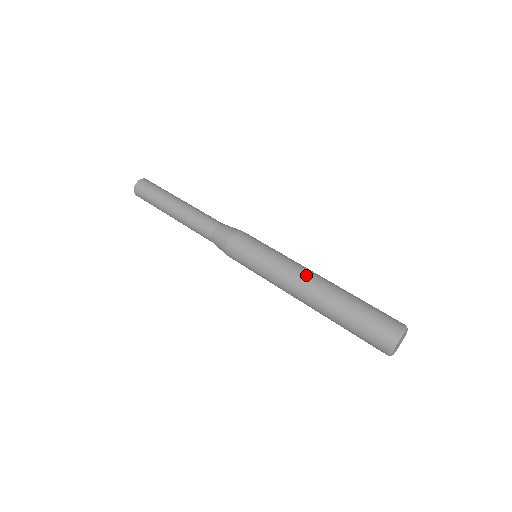
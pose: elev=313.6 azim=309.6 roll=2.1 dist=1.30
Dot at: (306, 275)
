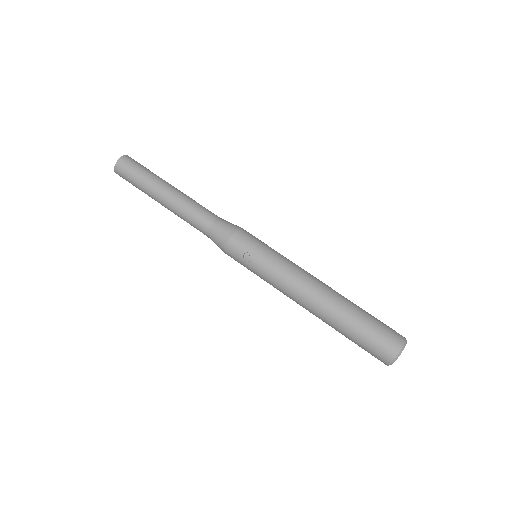
Dot at: (303, 296)
